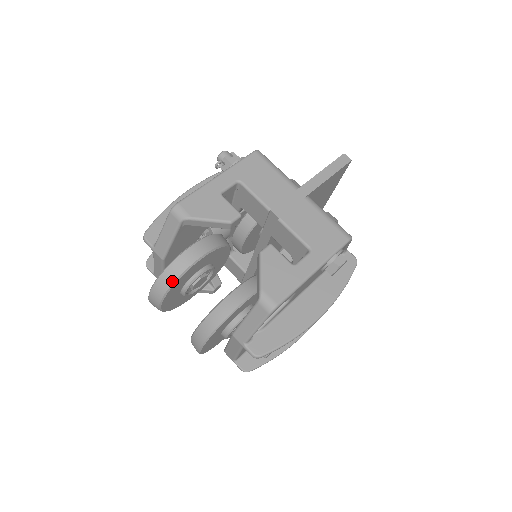
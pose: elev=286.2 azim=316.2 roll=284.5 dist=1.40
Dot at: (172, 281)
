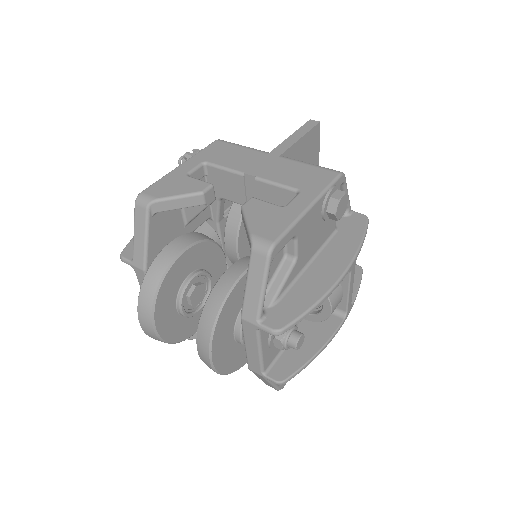
Dot at: (157, 283)
